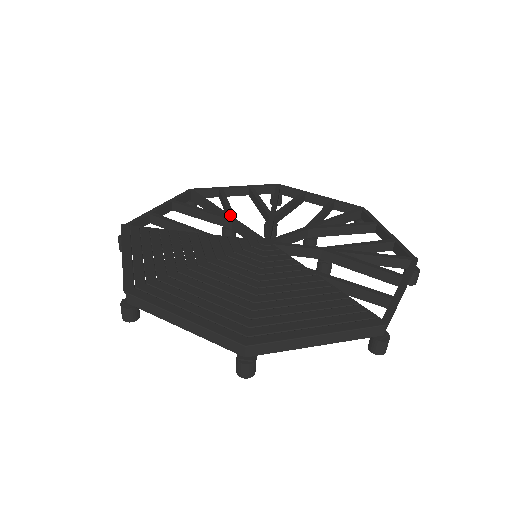
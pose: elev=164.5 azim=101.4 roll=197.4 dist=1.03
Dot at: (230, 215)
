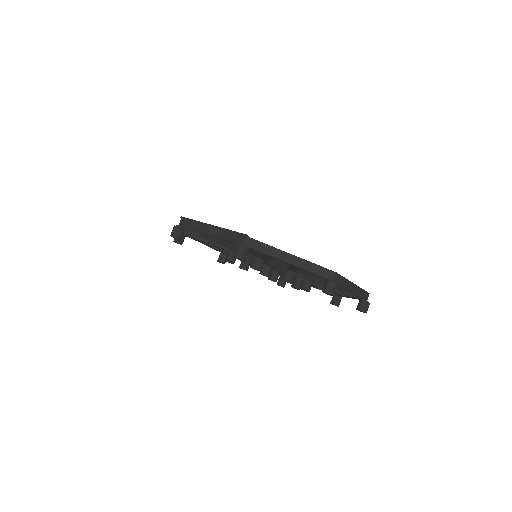
Dot at: occluded
